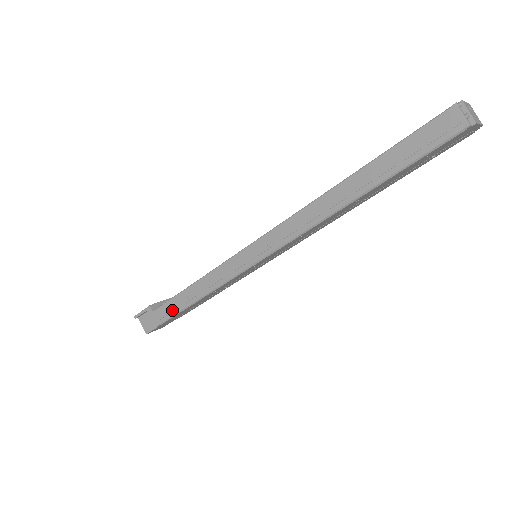
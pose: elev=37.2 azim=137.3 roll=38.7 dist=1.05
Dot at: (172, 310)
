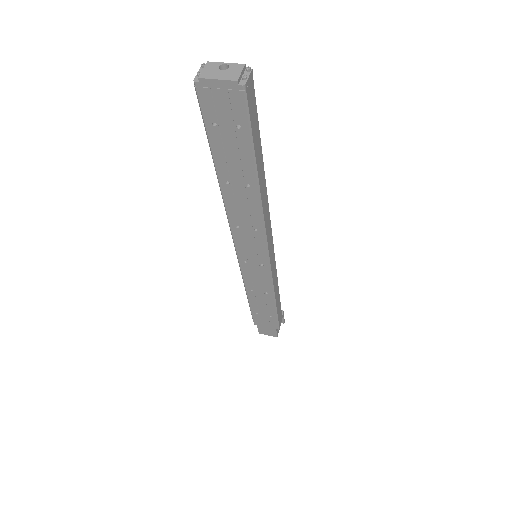
Dot at: occluded
